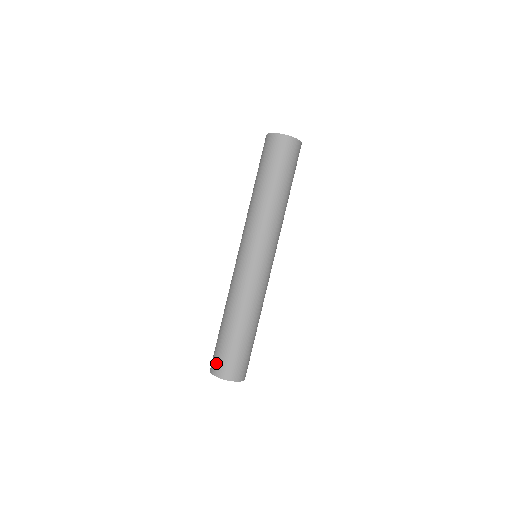
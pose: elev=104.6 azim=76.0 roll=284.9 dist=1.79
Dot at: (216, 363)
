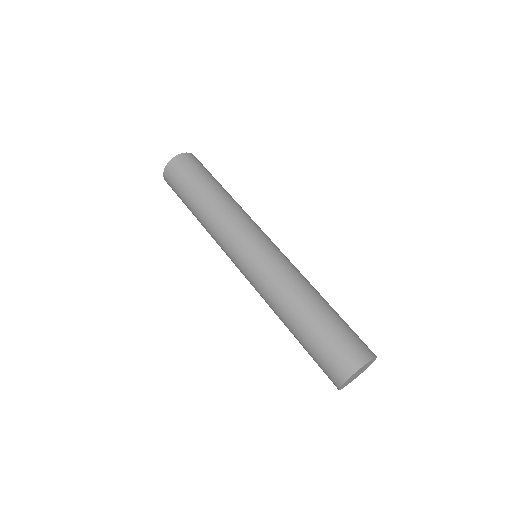
Dot at: (344, 358)
